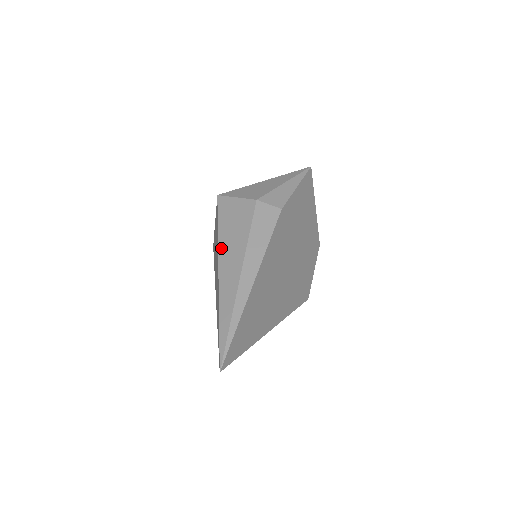
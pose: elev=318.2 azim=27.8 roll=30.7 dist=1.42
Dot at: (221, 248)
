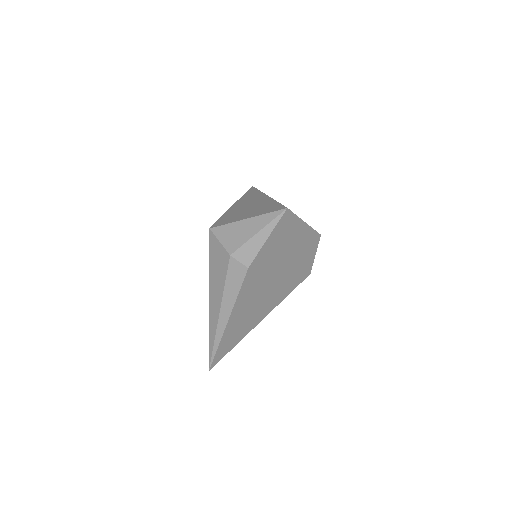
Dot at: (210, 283)
